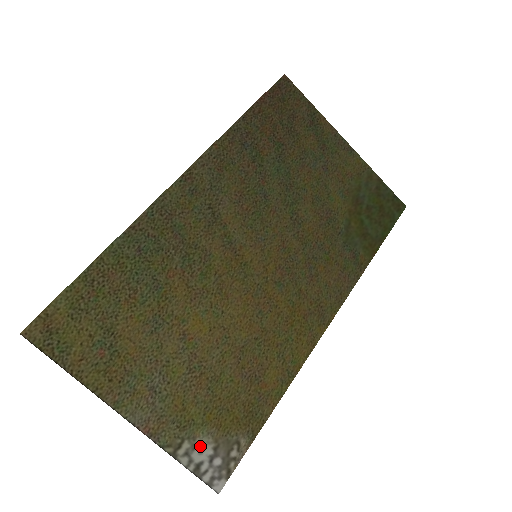
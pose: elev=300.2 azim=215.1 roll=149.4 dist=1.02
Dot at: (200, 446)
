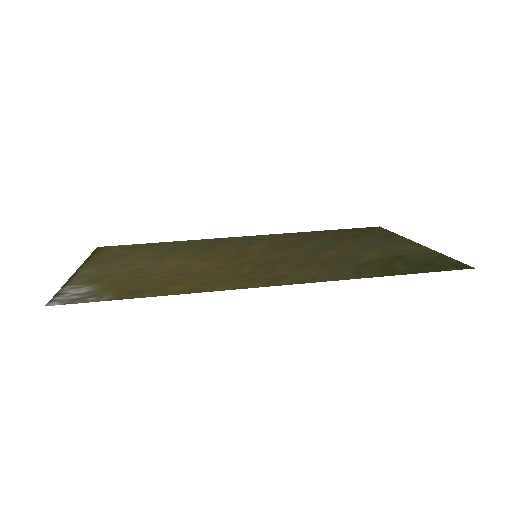
Dot at: (82, 289)
